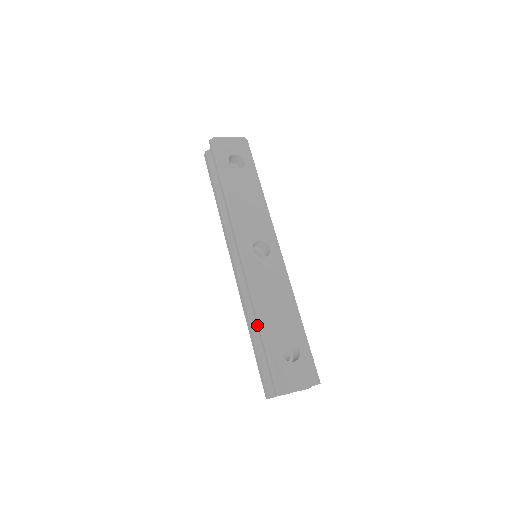
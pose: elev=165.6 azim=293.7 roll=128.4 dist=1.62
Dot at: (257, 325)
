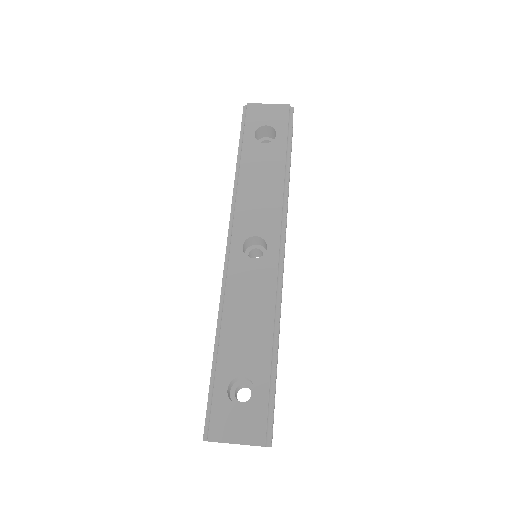
Dot at: (215, 344)
